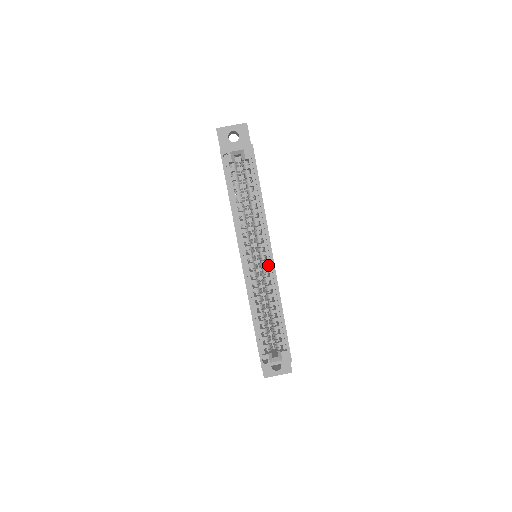
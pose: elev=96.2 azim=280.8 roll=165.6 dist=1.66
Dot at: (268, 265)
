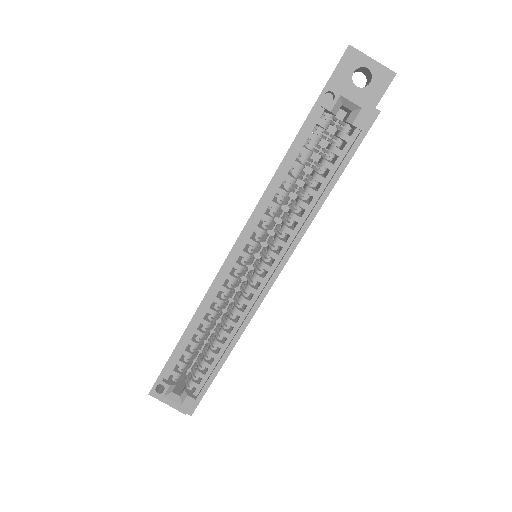
Dot at: (260, 285)
